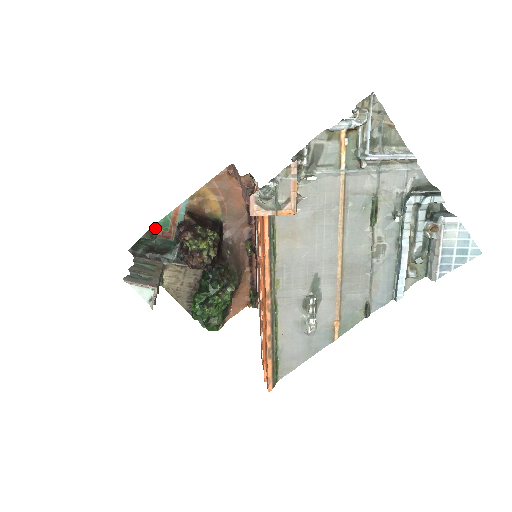
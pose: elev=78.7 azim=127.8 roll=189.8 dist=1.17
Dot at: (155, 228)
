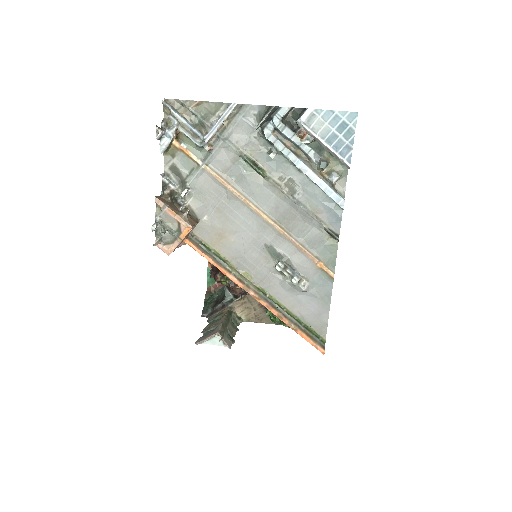
Dot at: (209, 286)
